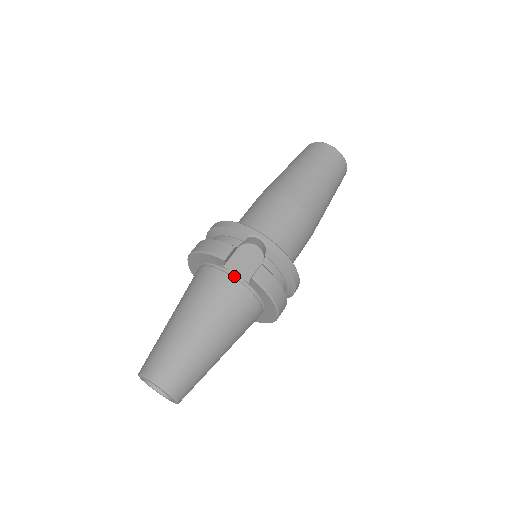
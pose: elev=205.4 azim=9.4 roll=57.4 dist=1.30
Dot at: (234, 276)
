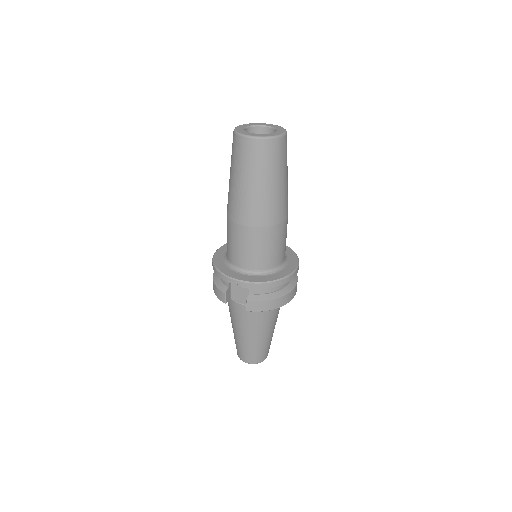
Dot at: (240, 303)
